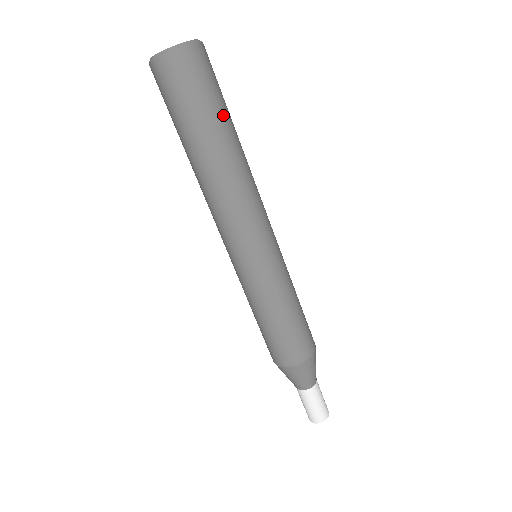
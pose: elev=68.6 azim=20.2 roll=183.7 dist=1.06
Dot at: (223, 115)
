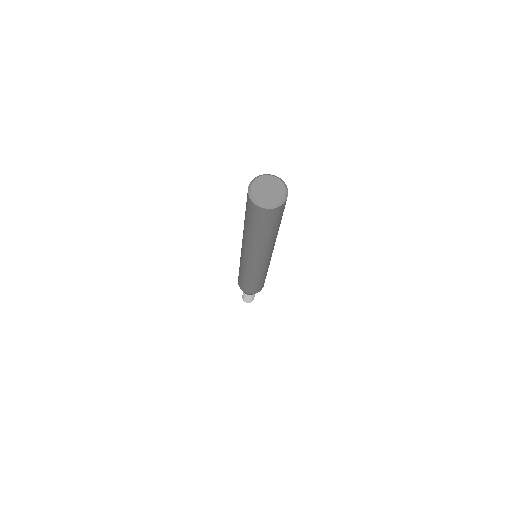
Dot at: (276, 228)
